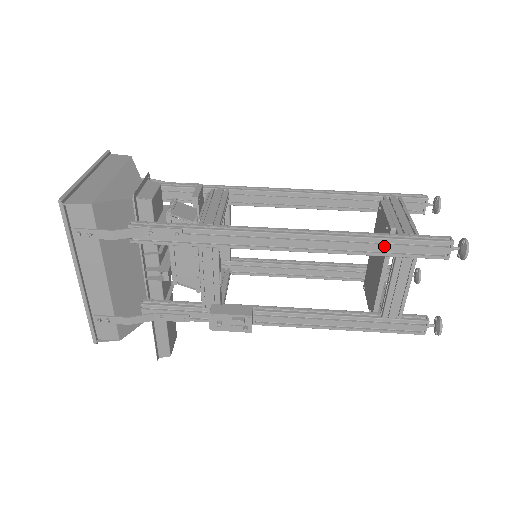
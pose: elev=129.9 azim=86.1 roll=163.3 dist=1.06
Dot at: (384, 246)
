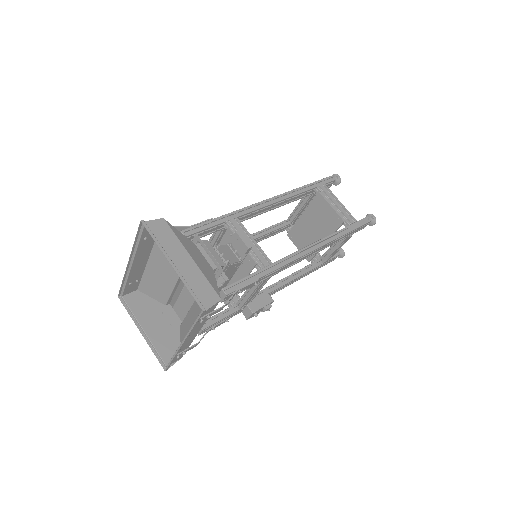
Dot at: occluded
